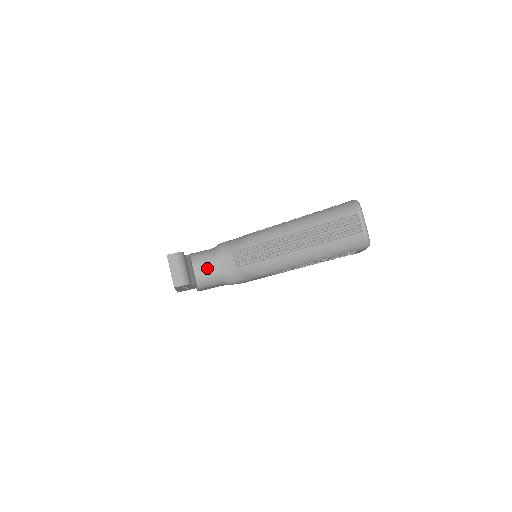
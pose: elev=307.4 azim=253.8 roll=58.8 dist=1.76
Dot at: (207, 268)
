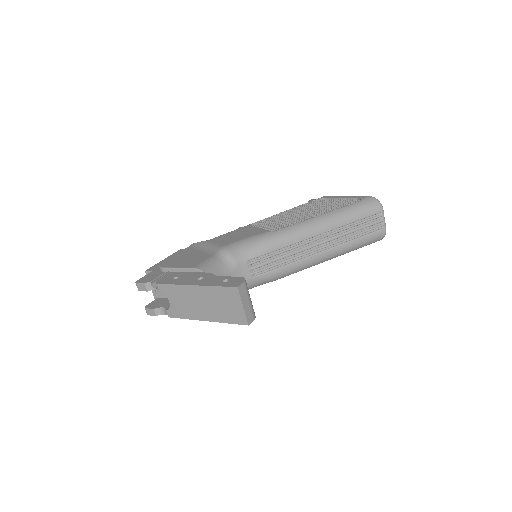
Dot at: occluded
